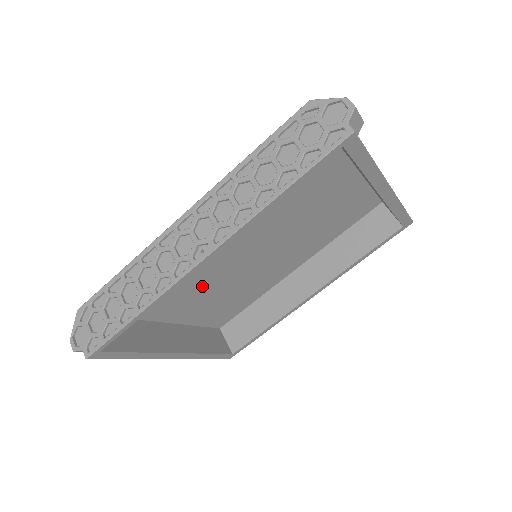
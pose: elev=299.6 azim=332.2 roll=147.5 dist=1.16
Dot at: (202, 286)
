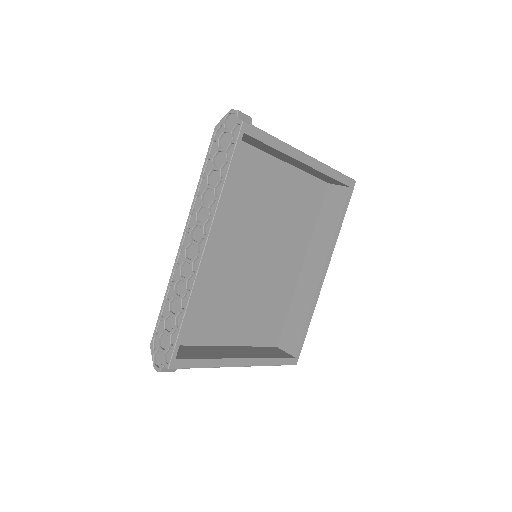
Dot at: (233, 300)
